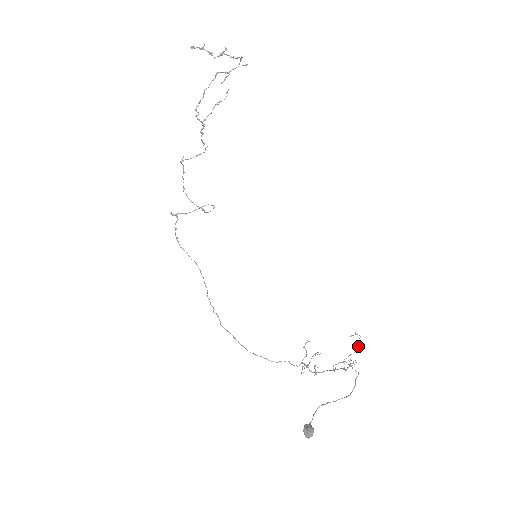
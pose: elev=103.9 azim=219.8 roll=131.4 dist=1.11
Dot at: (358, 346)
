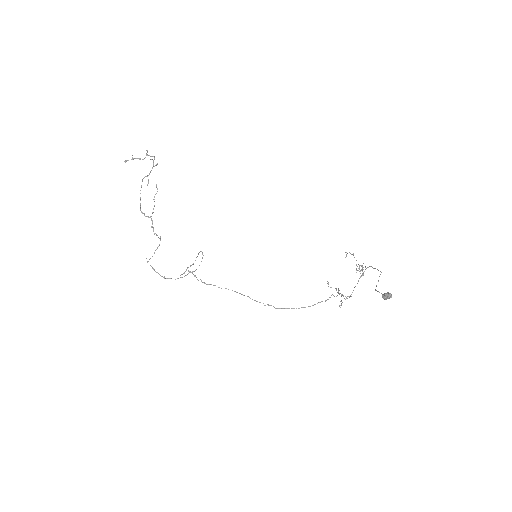
Dot at: (354, 257)
